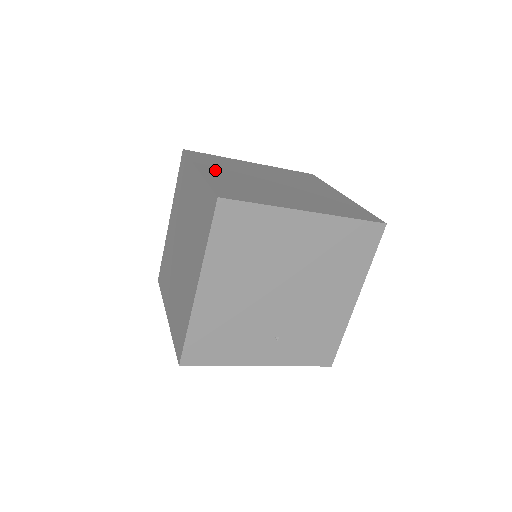
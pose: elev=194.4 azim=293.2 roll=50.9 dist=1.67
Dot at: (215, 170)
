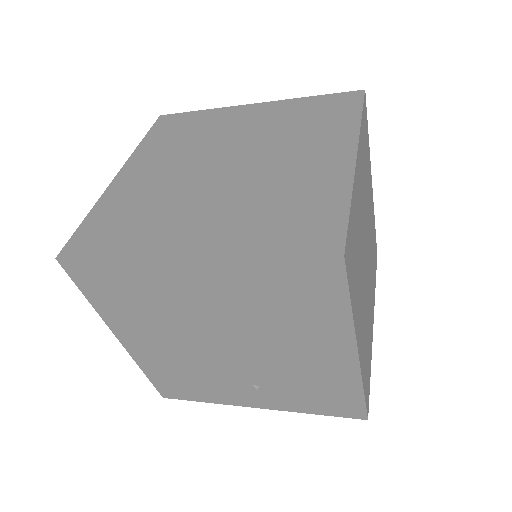
Dot at: (145, 165)
